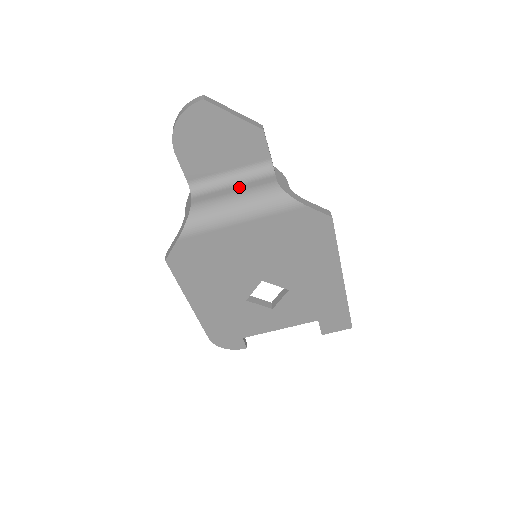
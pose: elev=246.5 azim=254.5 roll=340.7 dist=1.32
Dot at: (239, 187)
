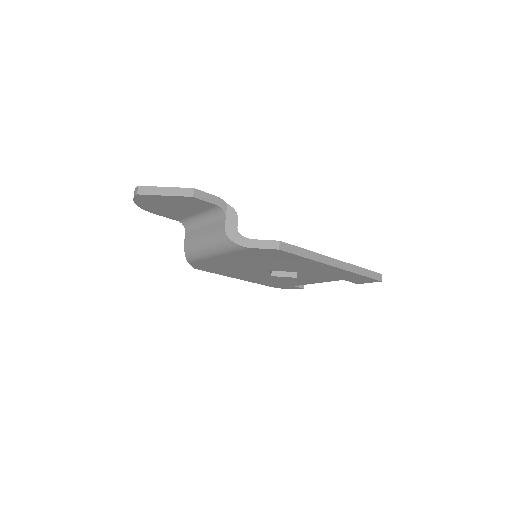
Dot at: (206, 228)
